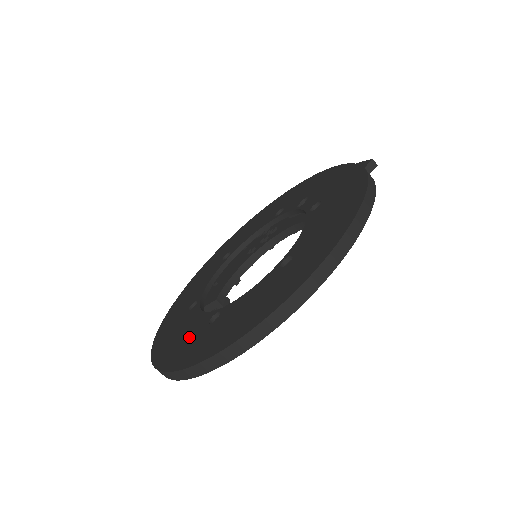
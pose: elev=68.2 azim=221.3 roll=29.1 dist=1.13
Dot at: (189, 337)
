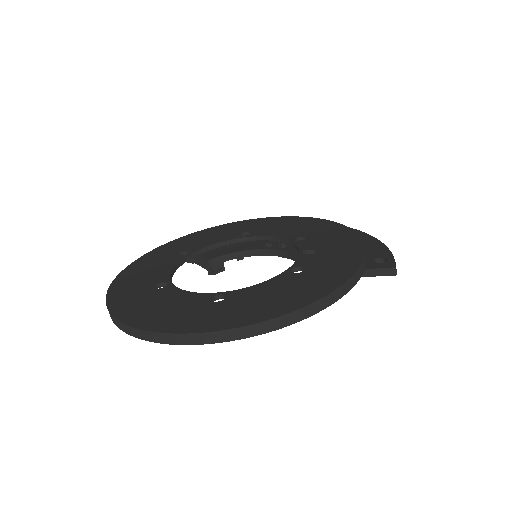
Dot at: (142, 281)
